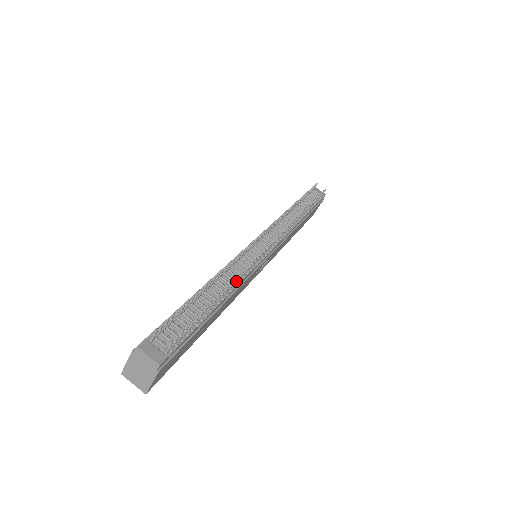
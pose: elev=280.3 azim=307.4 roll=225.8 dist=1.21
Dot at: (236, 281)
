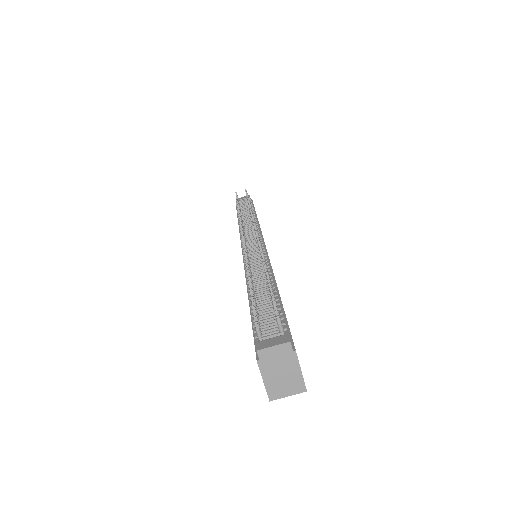
Dot at: occluded
